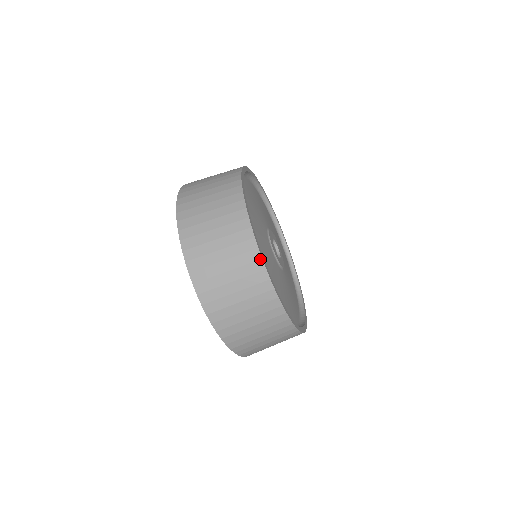
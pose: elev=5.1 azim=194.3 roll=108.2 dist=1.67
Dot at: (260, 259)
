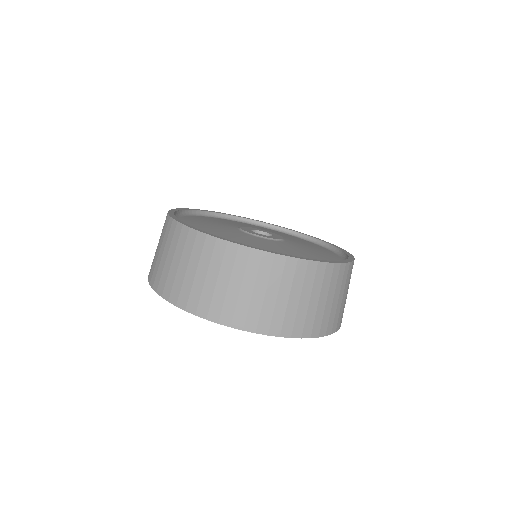
Dot at: (197, 233)
